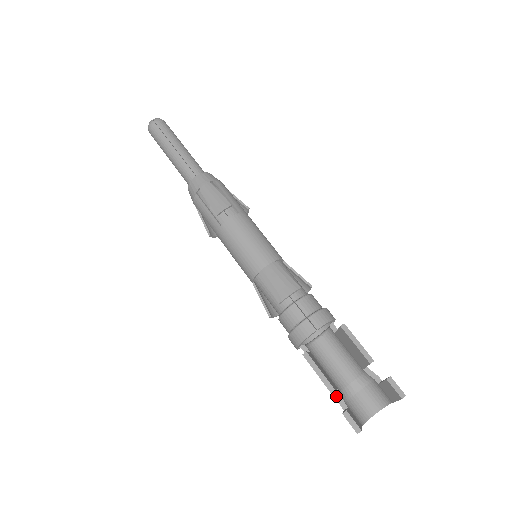
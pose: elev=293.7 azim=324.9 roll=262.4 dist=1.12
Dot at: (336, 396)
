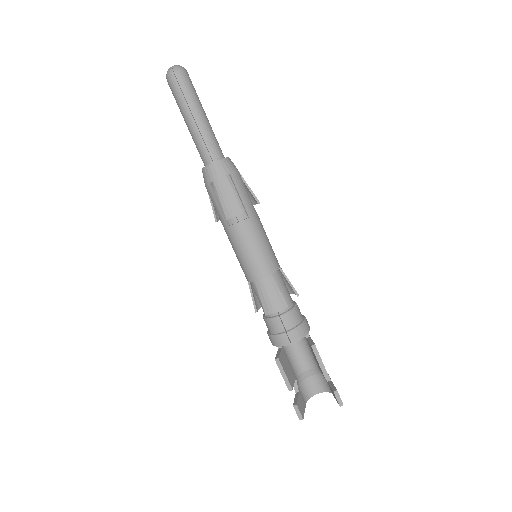
Dot at: occluded
